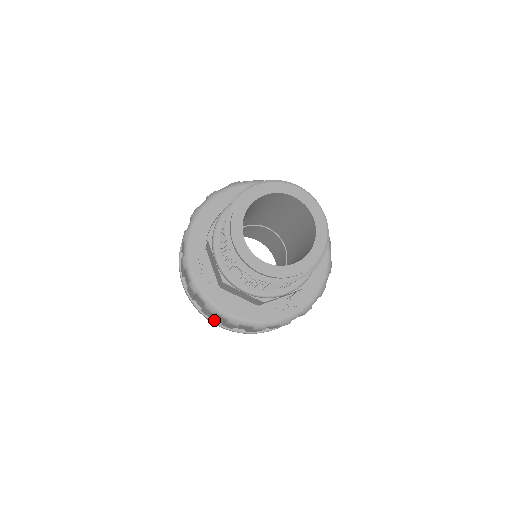
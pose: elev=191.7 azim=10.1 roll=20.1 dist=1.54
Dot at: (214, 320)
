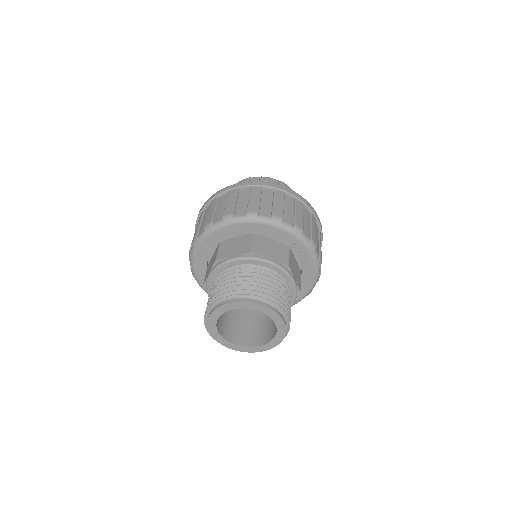
Dot at: occluded
